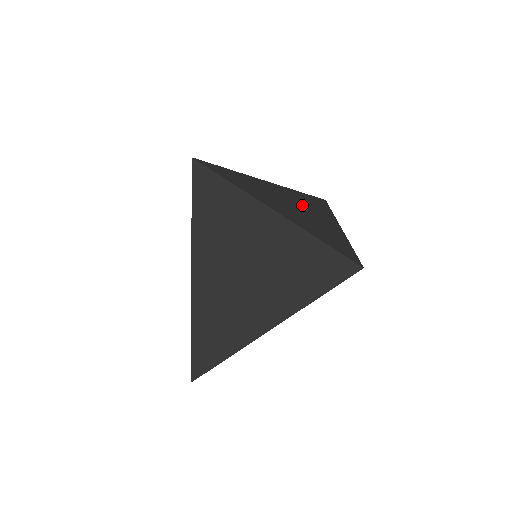
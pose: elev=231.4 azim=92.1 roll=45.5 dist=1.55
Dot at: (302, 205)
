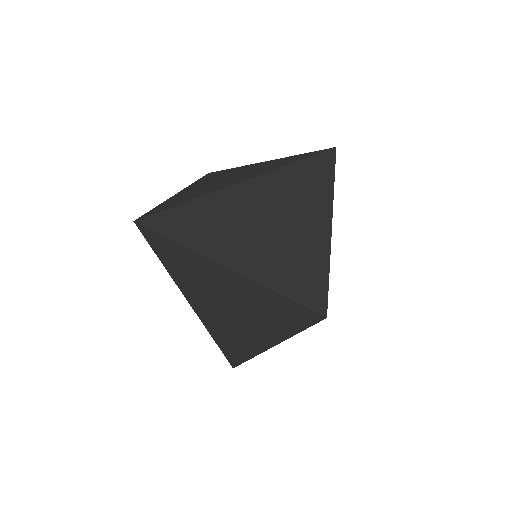
Dot at: (280, 207)
